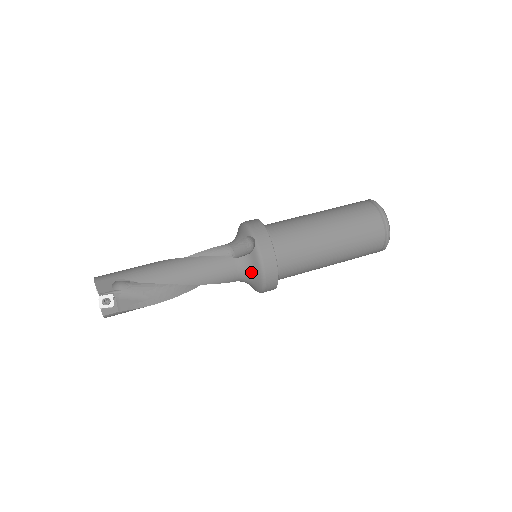
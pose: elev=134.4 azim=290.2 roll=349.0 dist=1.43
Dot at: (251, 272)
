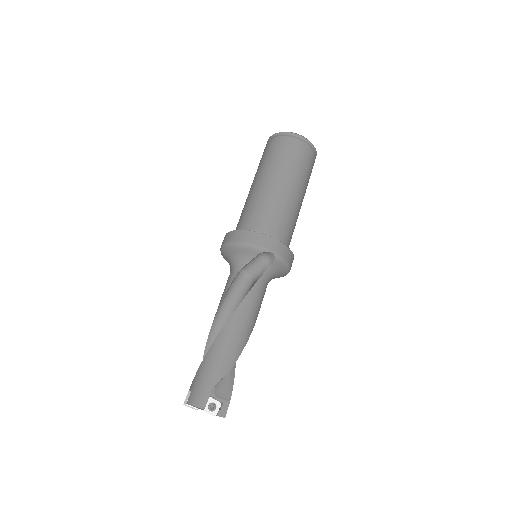
Dot at: (276, 274)
